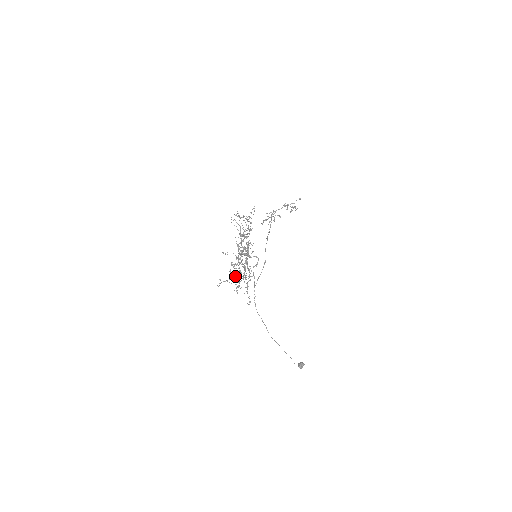
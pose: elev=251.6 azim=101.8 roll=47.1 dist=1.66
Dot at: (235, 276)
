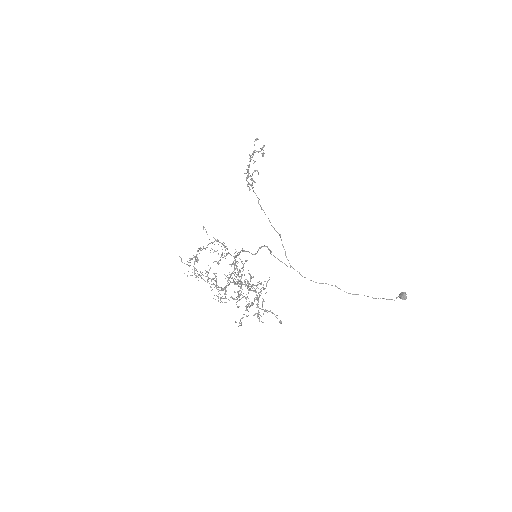
Dot at: occluded
